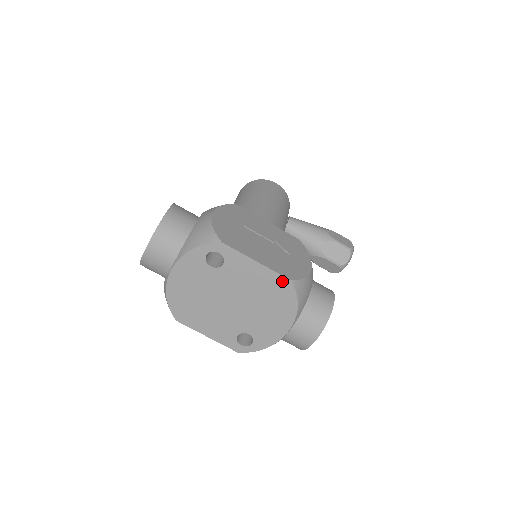
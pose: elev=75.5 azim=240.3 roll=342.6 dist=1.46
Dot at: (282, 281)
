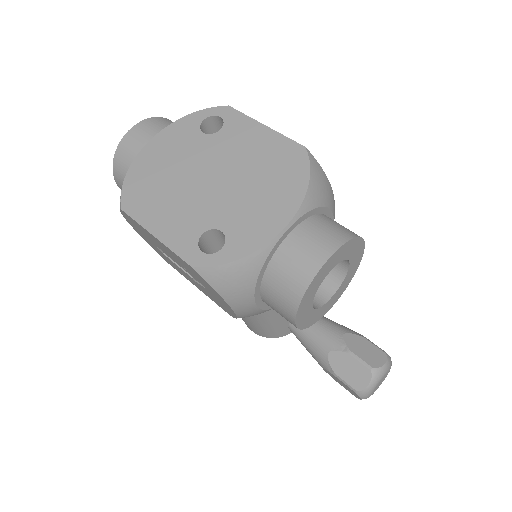
Dot at: (293, 148)
